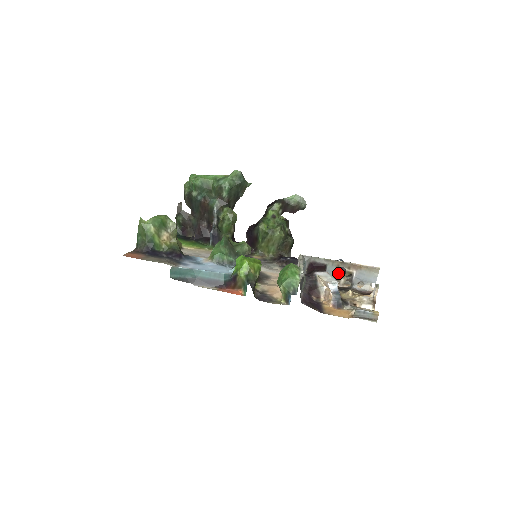
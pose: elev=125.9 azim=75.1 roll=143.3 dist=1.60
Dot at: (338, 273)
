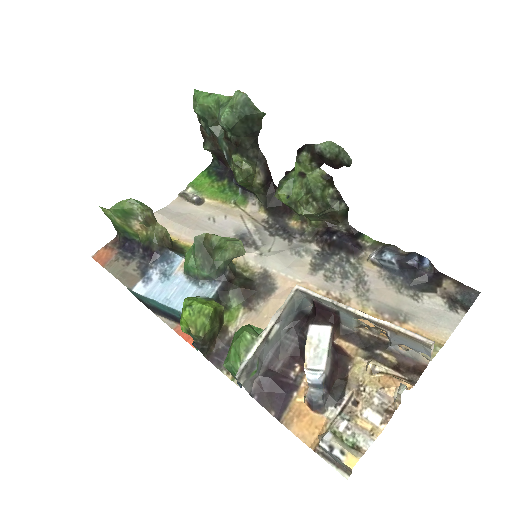
Dot at: (410, 280)
